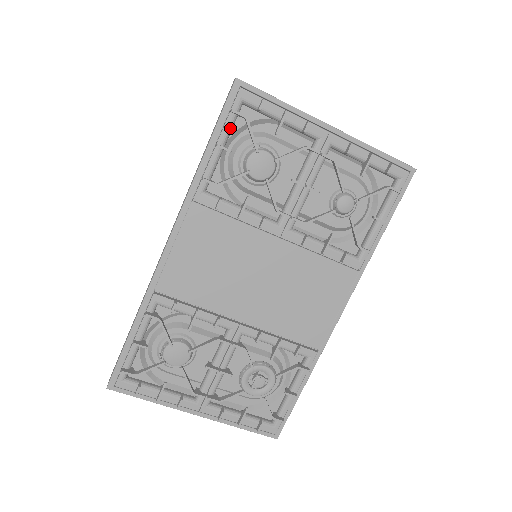
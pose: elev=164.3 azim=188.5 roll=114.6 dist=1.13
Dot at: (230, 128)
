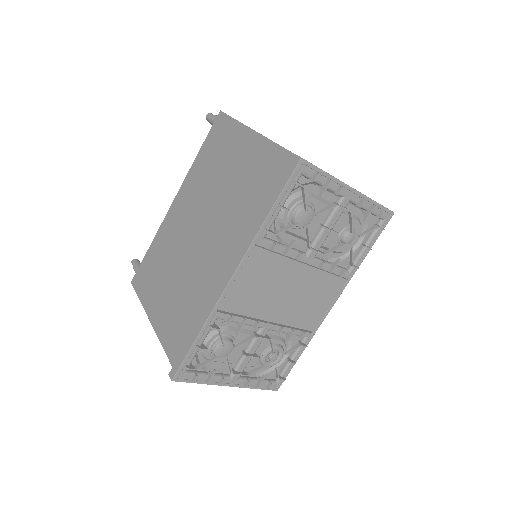
Dot at: (290, 193)
